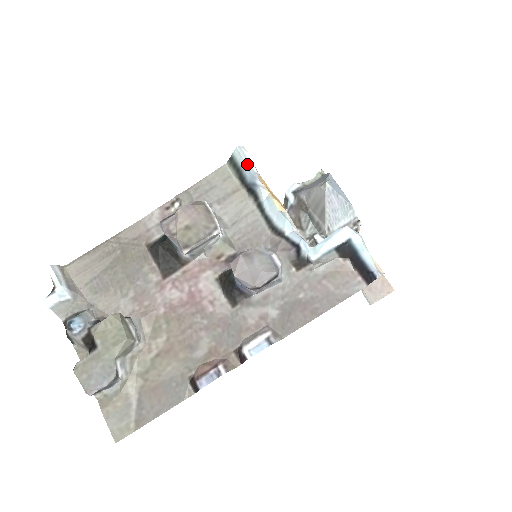
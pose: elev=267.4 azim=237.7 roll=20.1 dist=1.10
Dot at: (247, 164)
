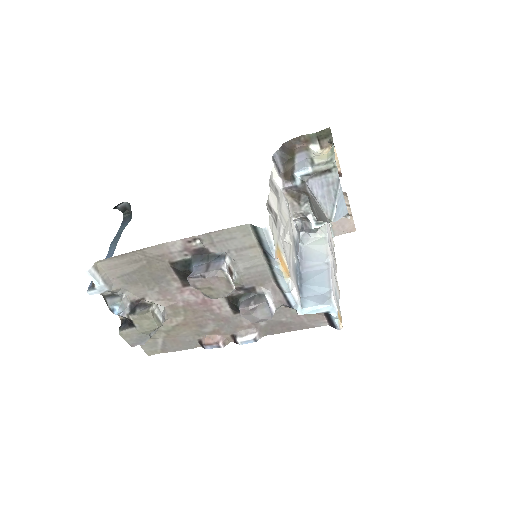
Dot at: (268, 243)
